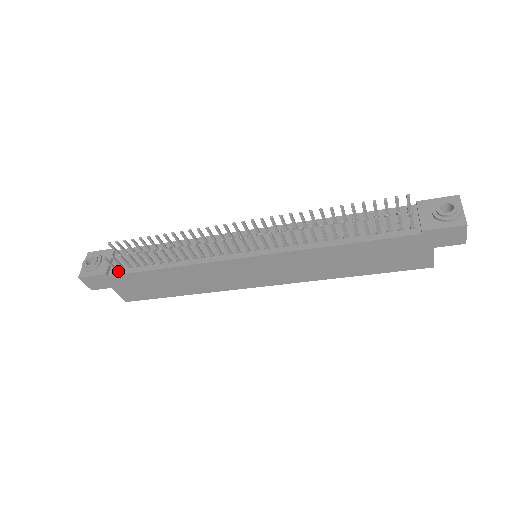
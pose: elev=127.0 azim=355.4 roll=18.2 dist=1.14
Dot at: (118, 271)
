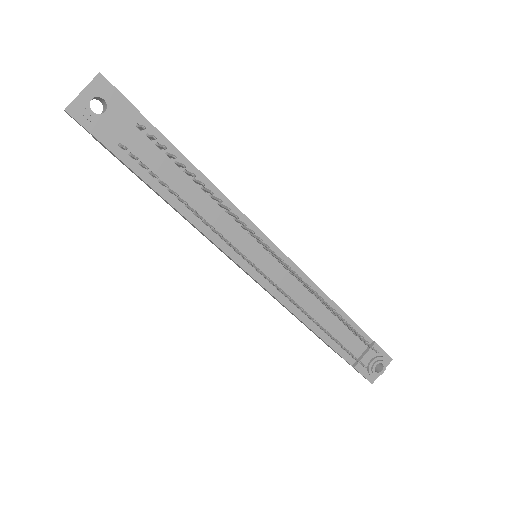
Dot at: (124, 155)
